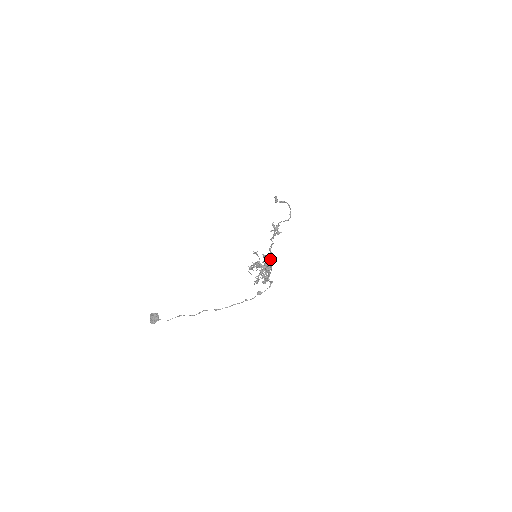
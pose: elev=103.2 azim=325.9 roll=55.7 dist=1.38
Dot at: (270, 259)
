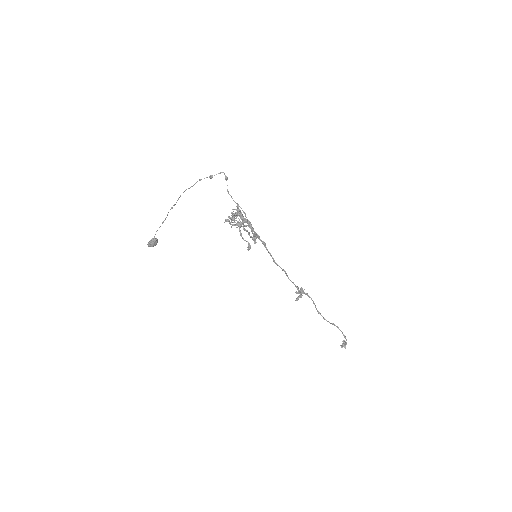
Dot at: (256, 233)
